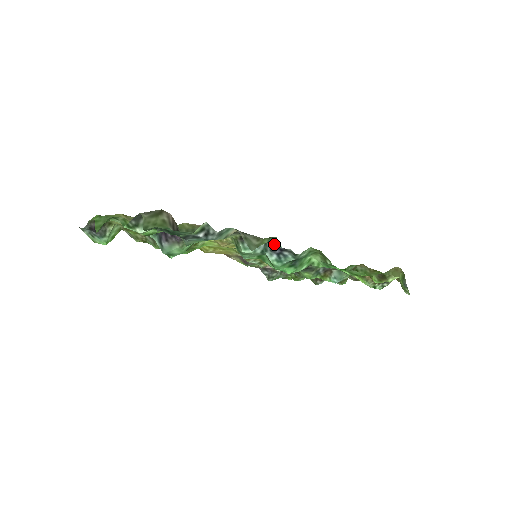
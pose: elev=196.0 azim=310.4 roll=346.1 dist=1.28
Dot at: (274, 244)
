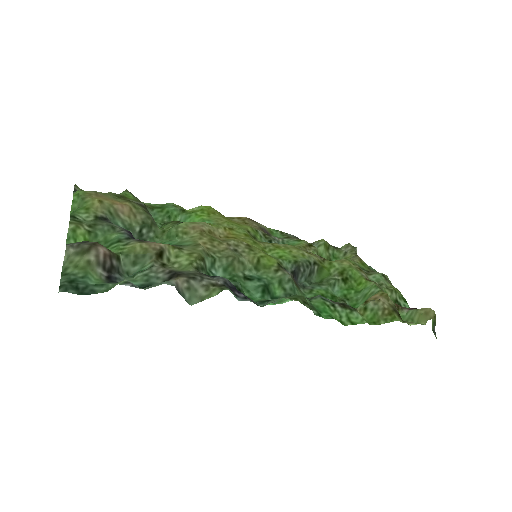
Dot at: occluded
